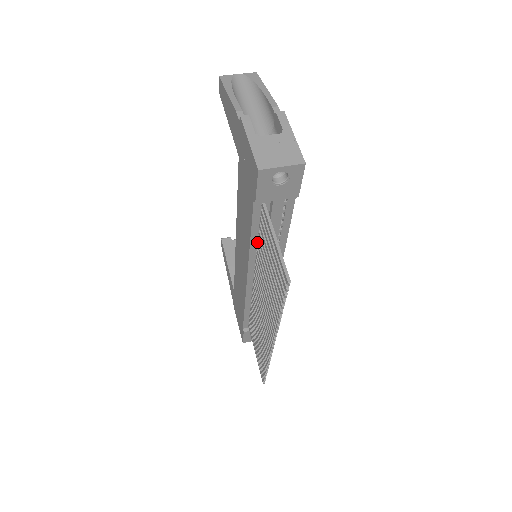
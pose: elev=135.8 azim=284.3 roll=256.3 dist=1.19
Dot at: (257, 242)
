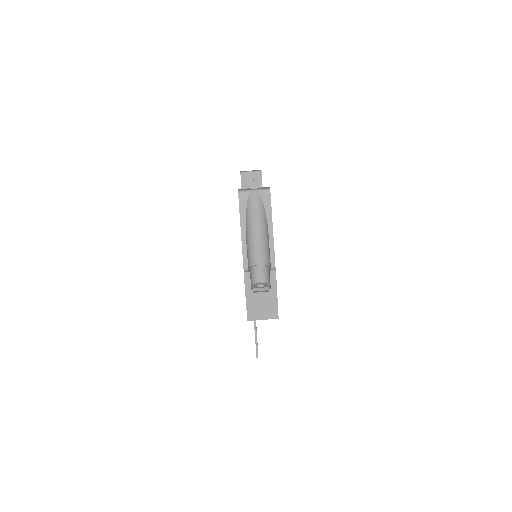
Dot at: occluded
